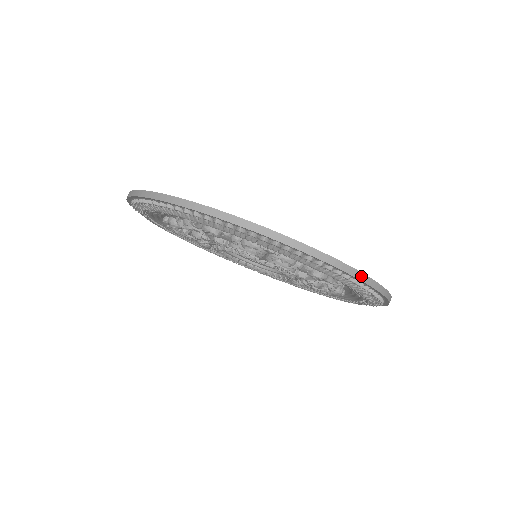
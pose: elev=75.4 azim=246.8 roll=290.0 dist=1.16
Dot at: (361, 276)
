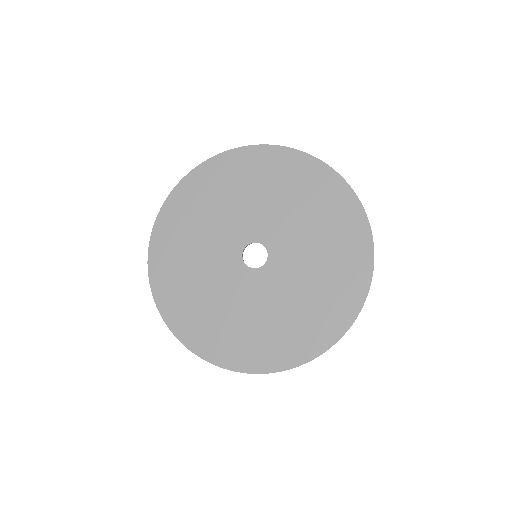
Dot at: occluded
